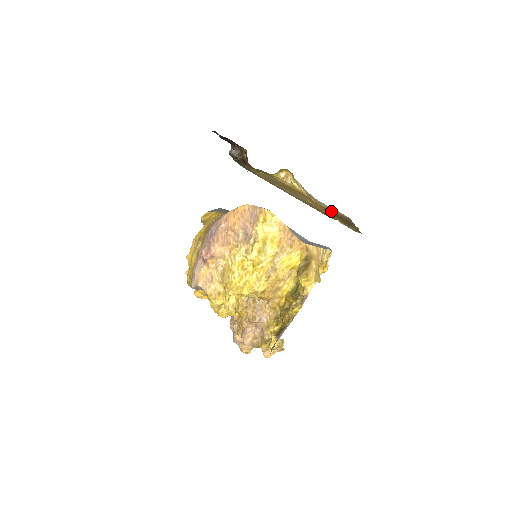
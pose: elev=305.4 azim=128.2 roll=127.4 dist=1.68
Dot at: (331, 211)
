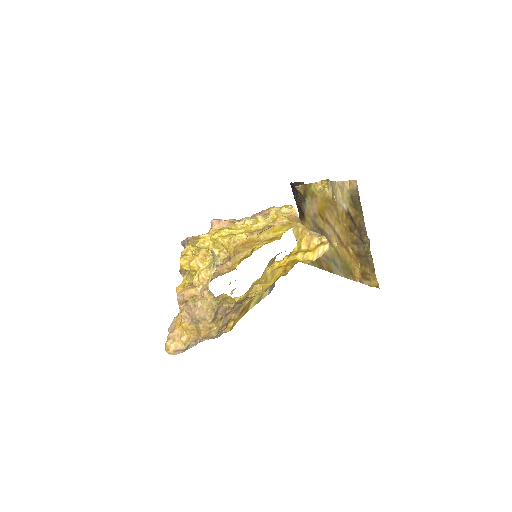
Dot at: (347, 210)
